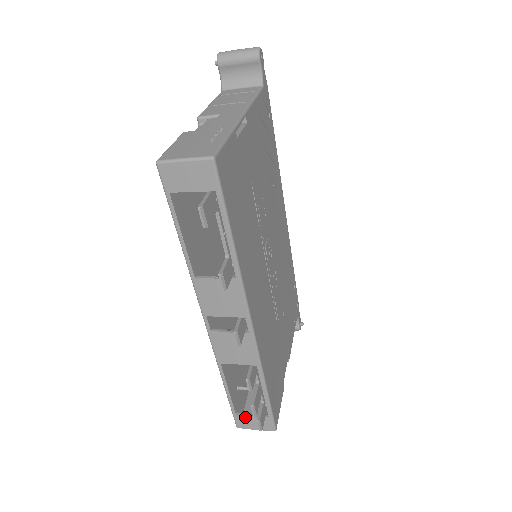
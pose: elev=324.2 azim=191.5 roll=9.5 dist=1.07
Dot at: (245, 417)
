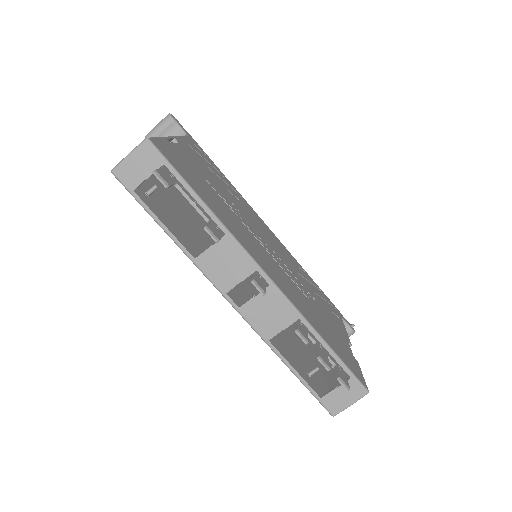
Dot at: (330, 395)
